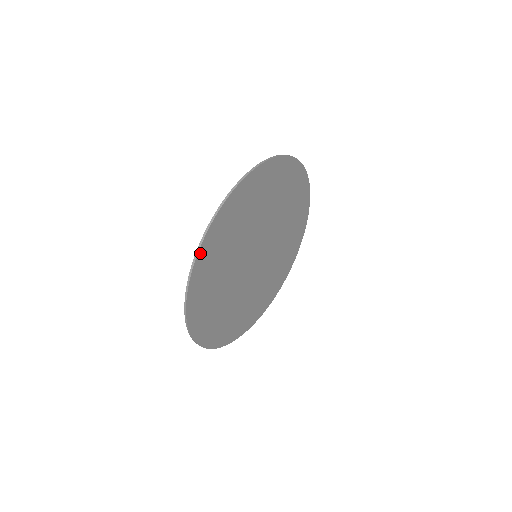
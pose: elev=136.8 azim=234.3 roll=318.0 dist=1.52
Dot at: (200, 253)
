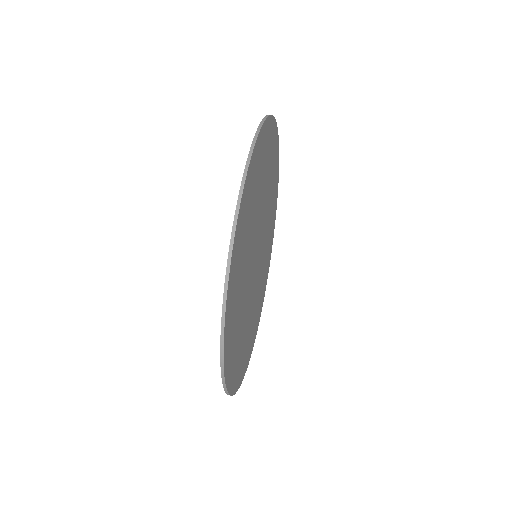
Dot at: (248, 172)
